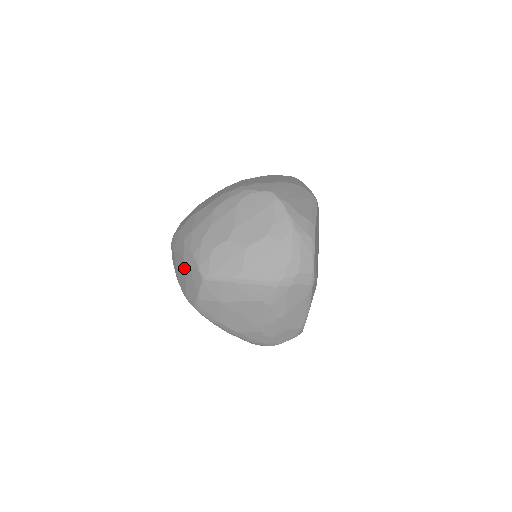
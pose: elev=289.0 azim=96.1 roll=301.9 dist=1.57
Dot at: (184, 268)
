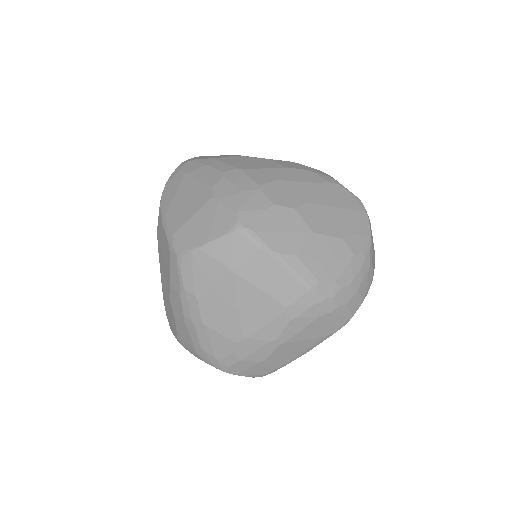
Dot at: (203, 200)
